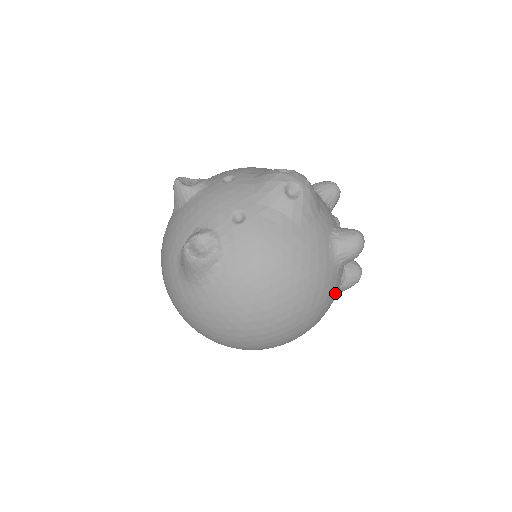
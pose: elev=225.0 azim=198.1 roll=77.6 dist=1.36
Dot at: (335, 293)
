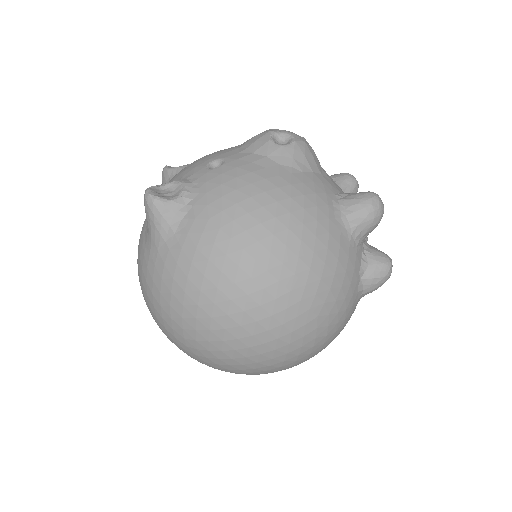
Dot at: (352, 277)
